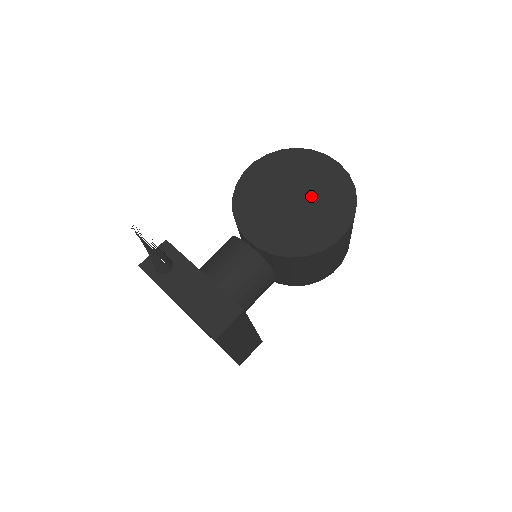
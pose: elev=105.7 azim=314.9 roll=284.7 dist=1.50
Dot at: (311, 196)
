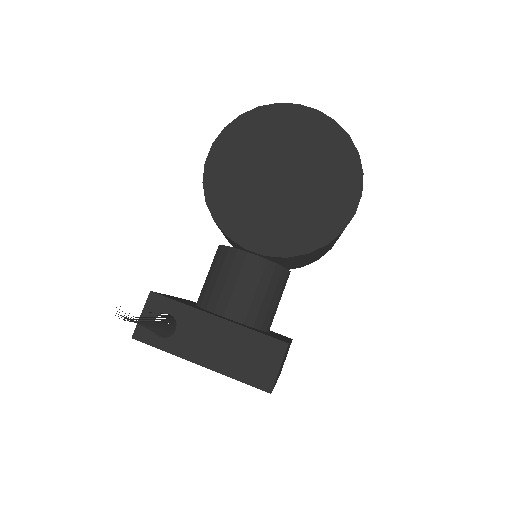
Dot at: (301, 166)
